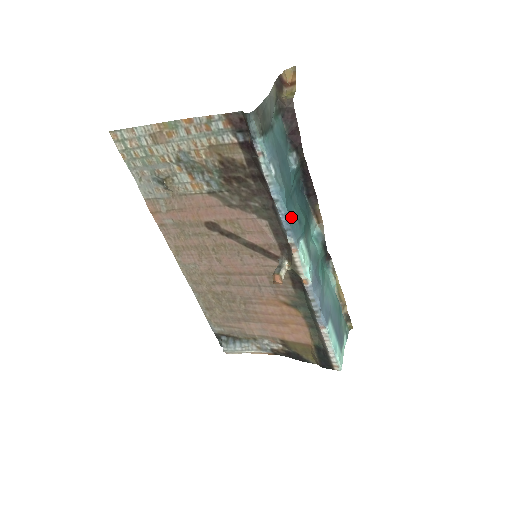
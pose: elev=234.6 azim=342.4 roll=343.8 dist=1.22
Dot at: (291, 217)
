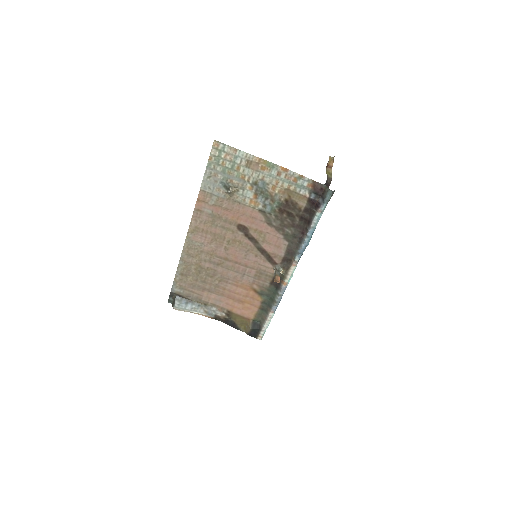
Dot at: (305, 247)
